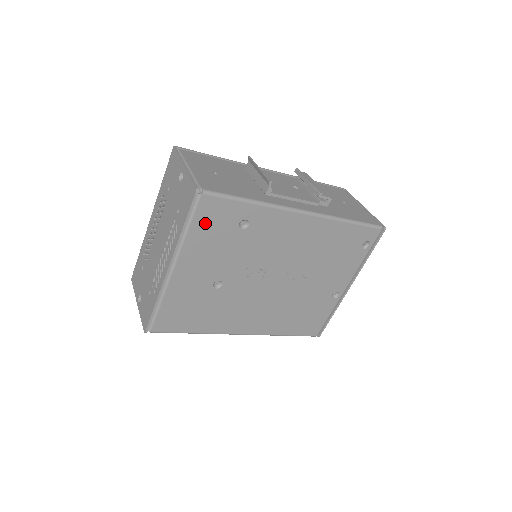
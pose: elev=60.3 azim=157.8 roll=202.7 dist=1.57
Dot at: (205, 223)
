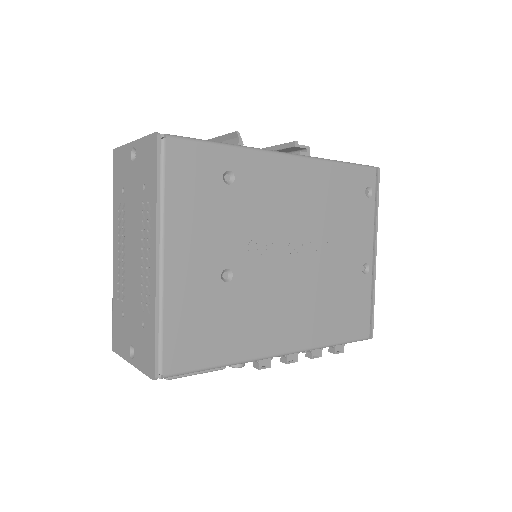
Dot at: (182, 181)
